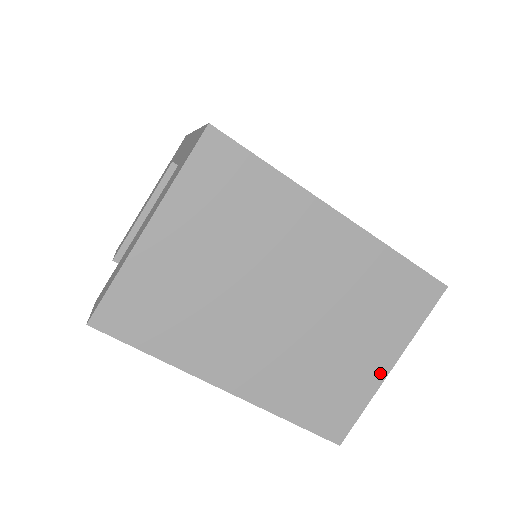
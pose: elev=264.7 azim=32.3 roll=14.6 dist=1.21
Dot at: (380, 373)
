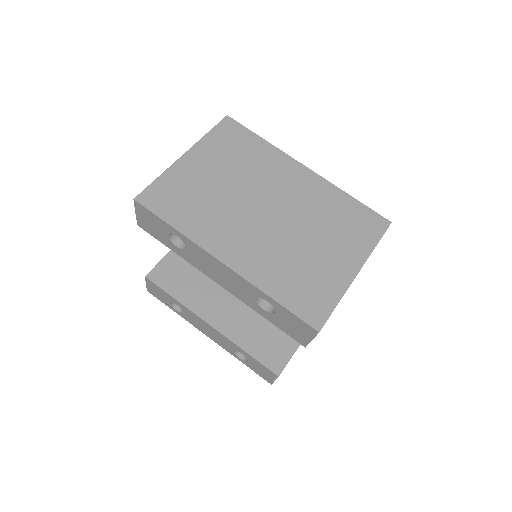
Dot at: (348, 275)
